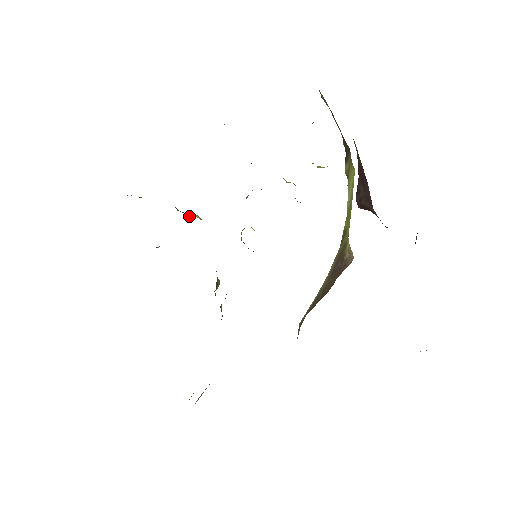
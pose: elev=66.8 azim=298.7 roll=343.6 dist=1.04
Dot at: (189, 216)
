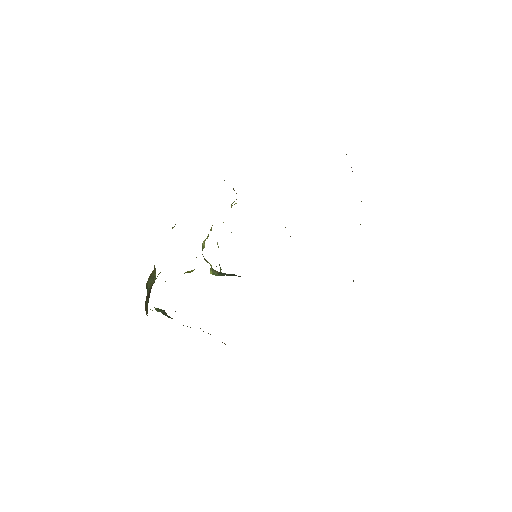
Dot at: (190, 272)
